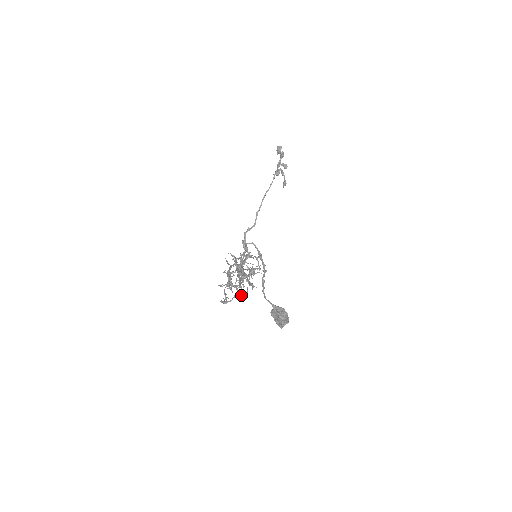
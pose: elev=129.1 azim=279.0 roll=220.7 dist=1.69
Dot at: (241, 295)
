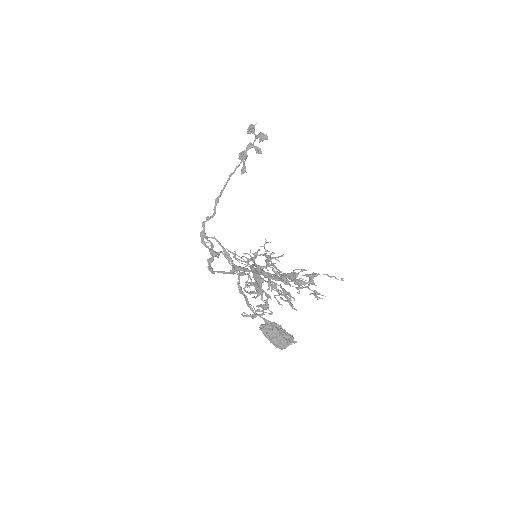
Dot at: (293, 308)
